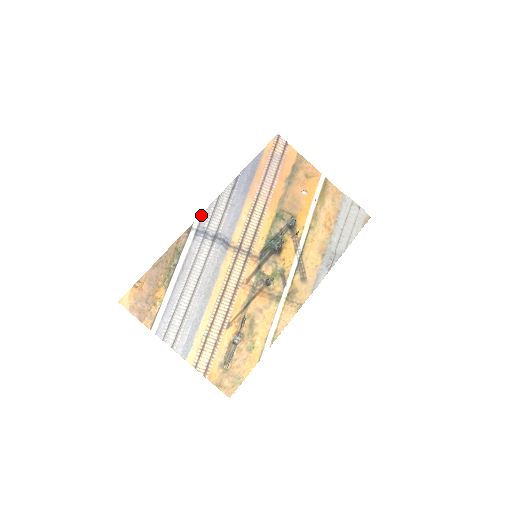
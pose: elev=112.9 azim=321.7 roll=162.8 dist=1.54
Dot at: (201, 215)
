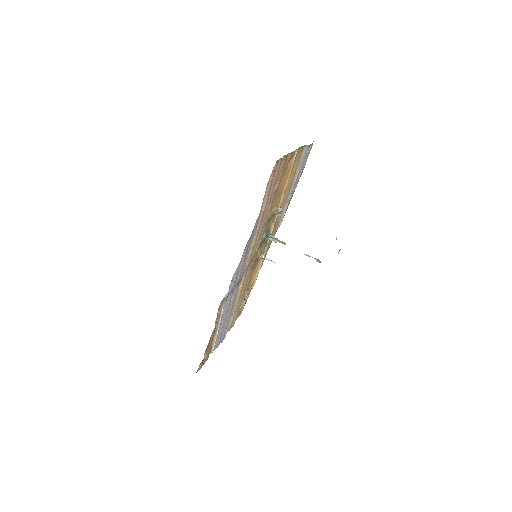
Dot at: (229, 286)
